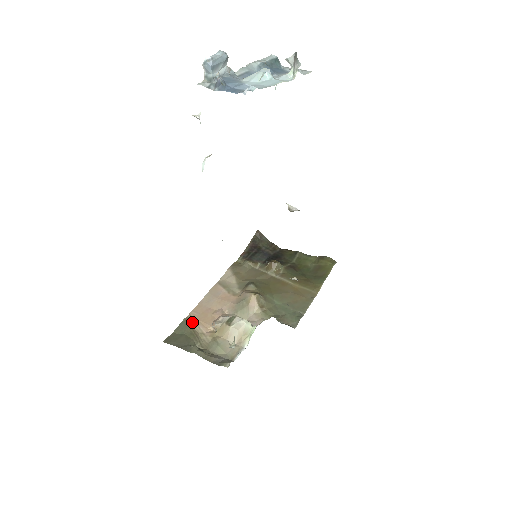
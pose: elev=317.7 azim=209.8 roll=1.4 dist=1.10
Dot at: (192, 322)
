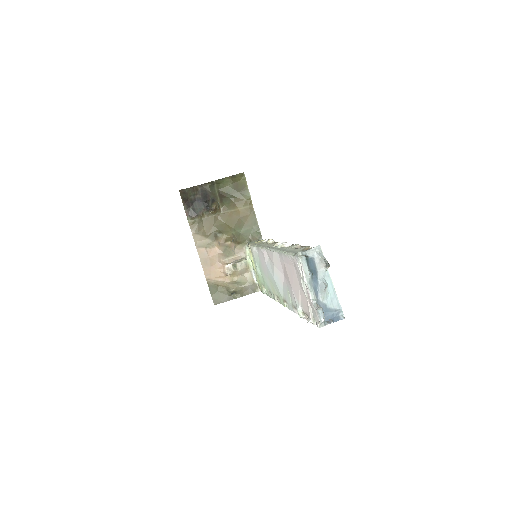
Dot at: (213, 282)
